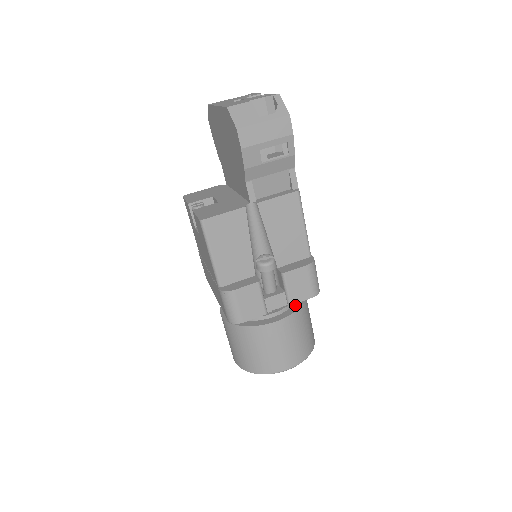
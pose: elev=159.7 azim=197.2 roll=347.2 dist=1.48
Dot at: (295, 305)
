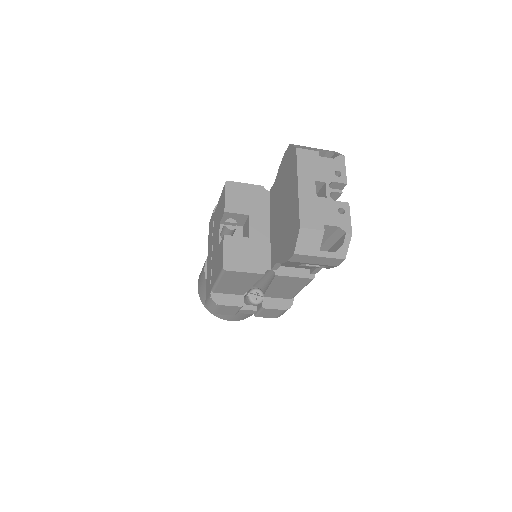
Dot at: occluded
